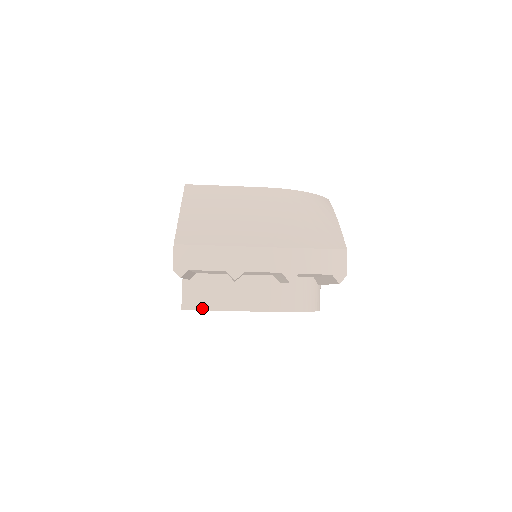
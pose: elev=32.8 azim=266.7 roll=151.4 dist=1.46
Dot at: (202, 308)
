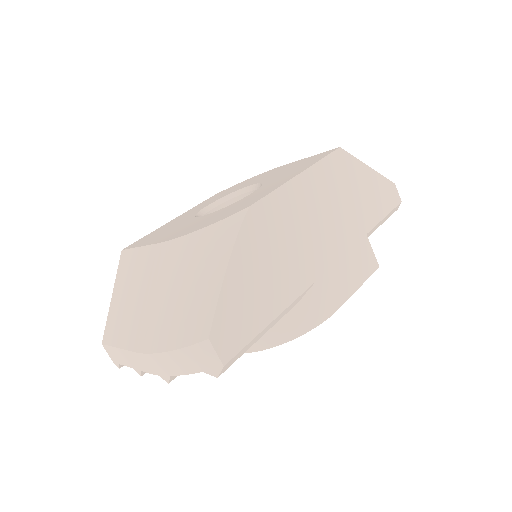
Dot at: occluded
